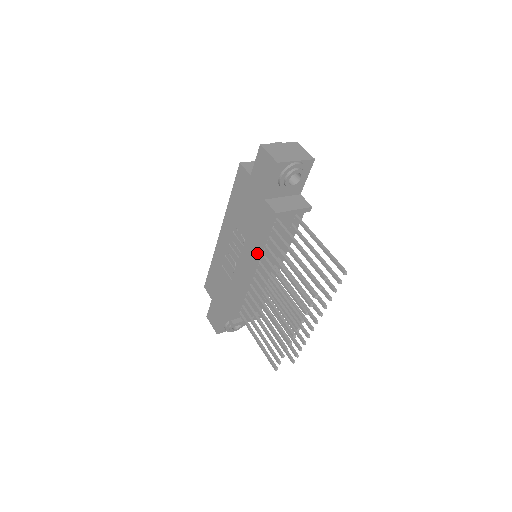
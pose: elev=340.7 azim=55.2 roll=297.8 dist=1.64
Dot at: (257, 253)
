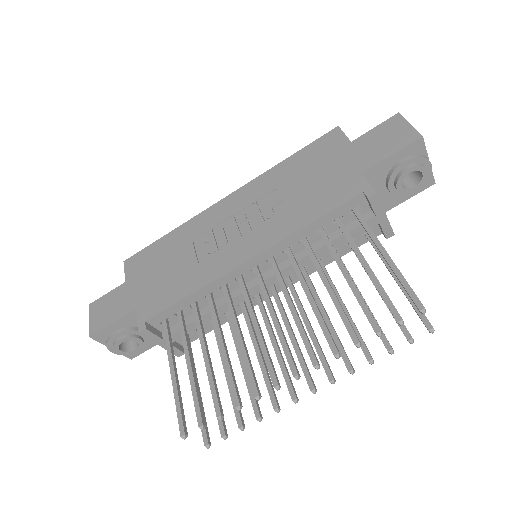
Dot at: (289, 238)
